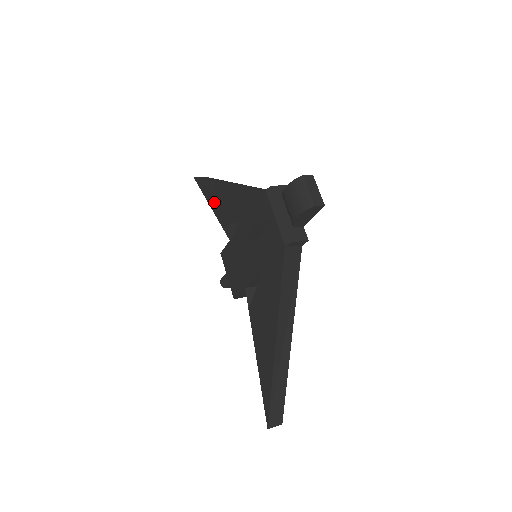
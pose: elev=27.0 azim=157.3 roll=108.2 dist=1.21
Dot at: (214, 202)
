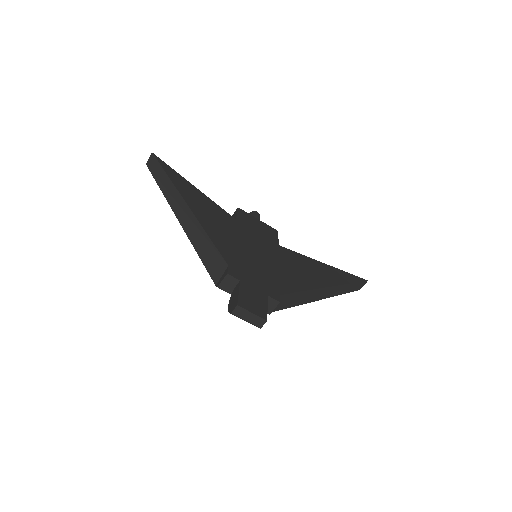
Dot at: occluded
